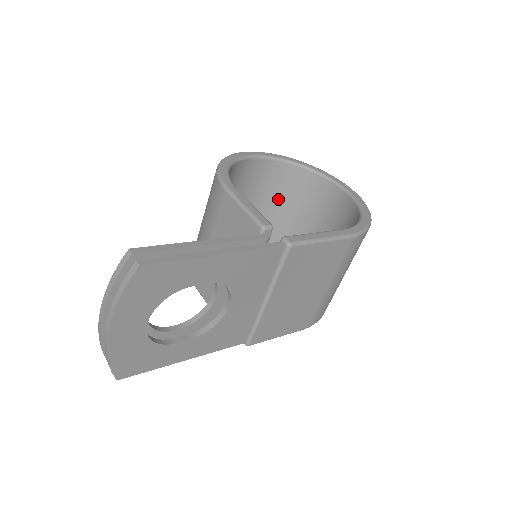
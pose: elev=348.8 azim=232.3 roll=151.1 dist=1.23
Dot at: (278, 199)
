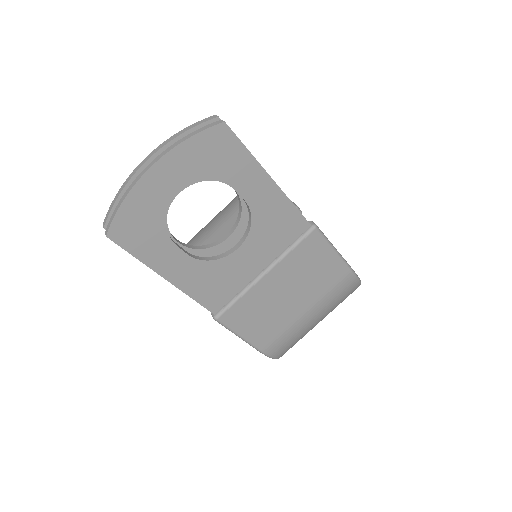
Dot at: occluded
